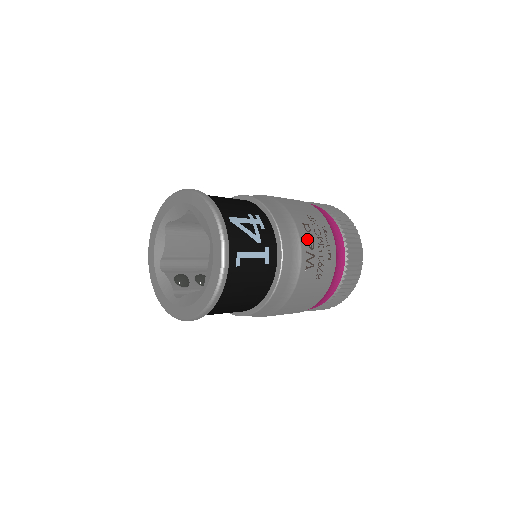
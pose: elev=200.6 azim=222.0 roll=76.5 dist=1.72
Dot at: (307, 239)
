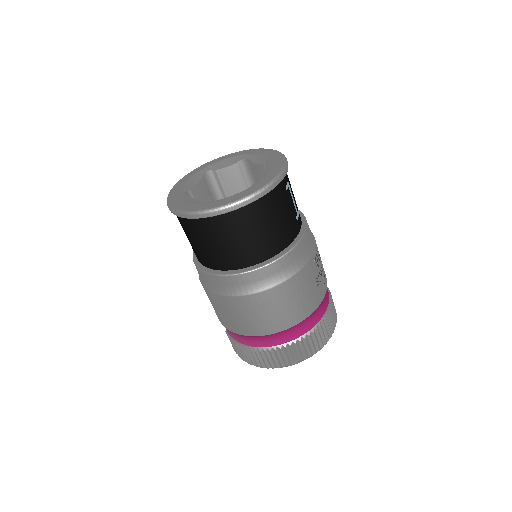
Dot at: occluded
